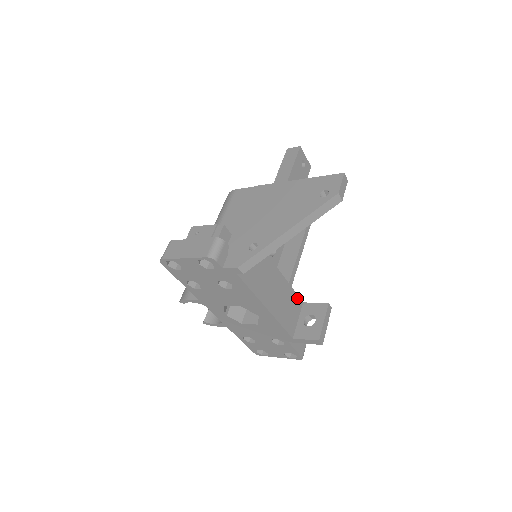
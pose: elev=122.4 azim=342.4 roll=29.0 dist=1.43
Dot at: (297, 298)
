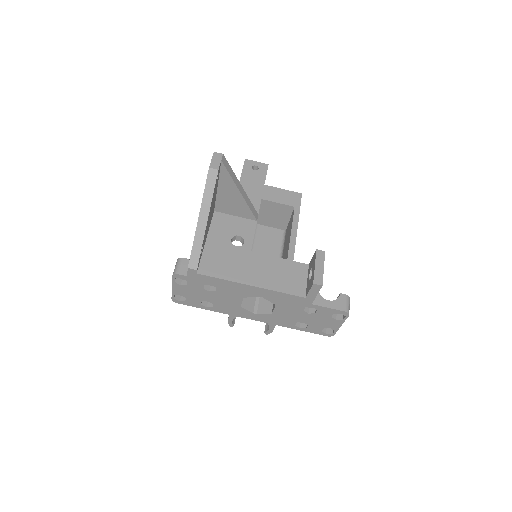
Dot at: (296, 264)
